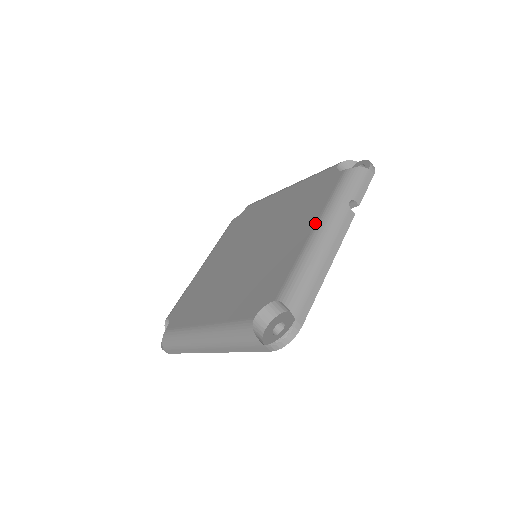
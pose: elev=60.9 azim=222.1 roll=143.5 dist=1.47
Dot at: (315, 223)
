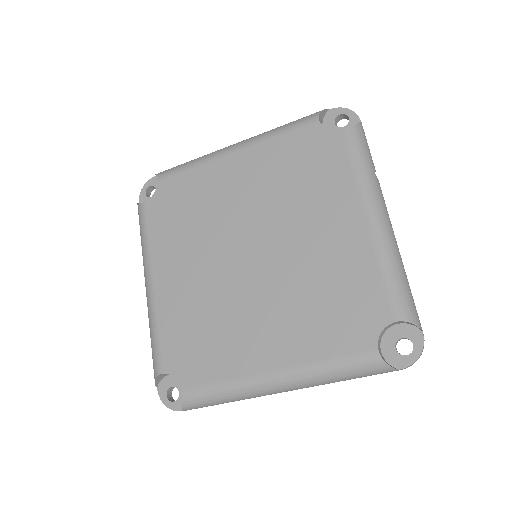
Dot at: (363, 211)
